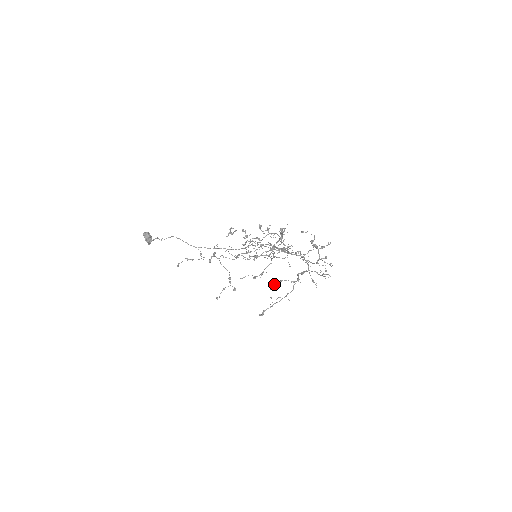
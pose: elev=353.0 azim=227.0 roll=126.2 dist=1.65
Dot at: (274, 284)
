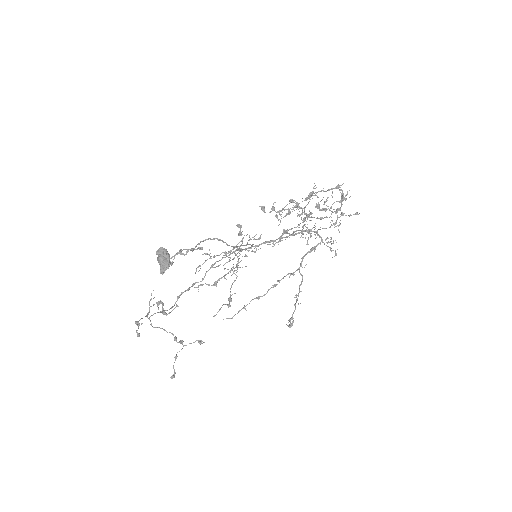
Dot at: occluded
